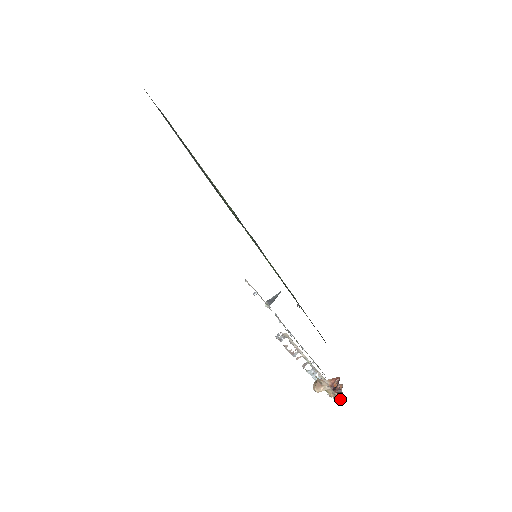
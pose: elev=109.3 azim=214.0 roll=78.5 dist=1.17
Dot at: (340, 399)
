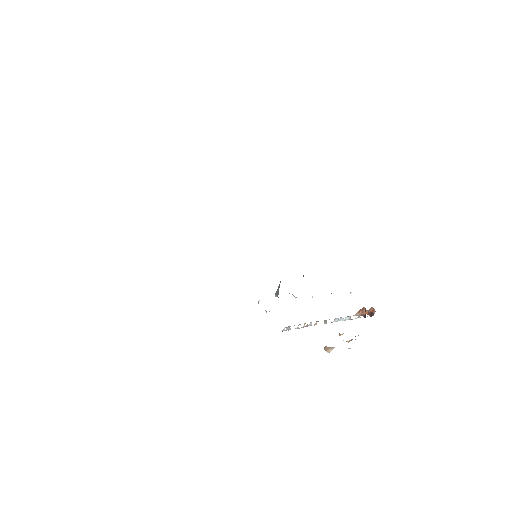
Dot at: occluded
